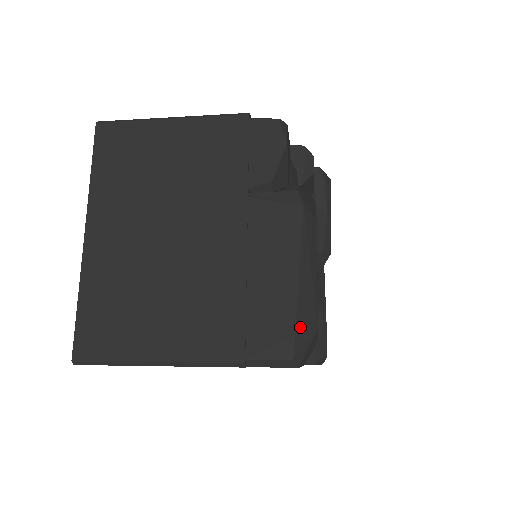
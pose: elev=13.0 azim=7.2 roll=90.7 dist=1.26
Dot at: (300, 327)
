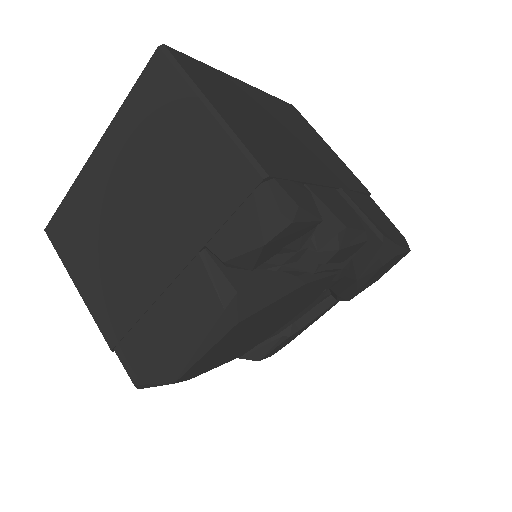
Dot at: (155, 374)
